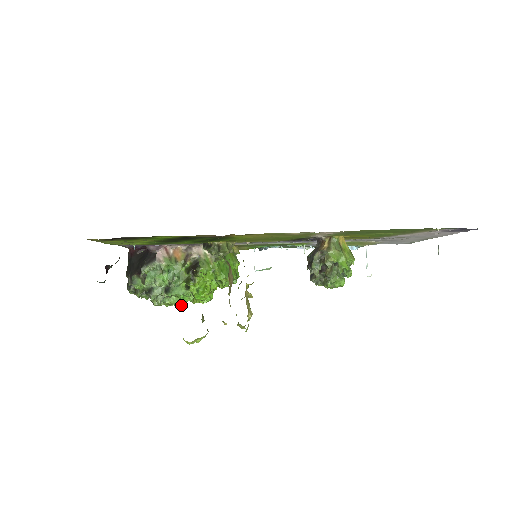
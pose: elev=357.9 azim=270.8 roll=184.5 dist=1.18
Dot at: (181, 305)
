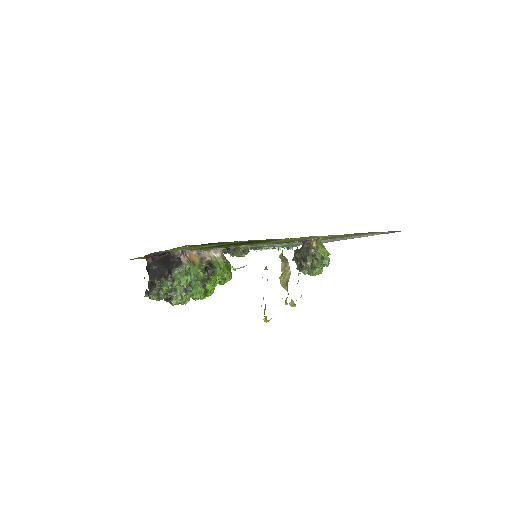
Dot at: occluded
